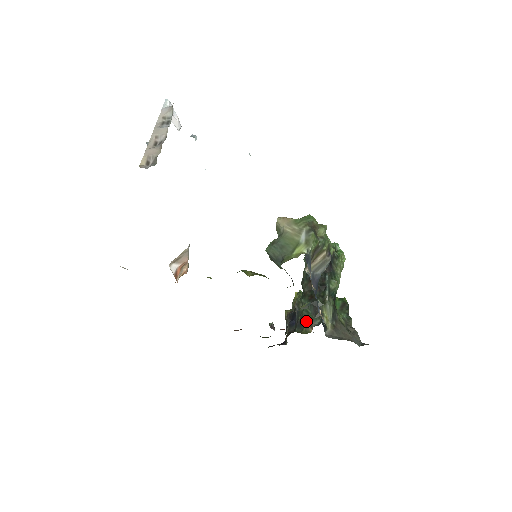
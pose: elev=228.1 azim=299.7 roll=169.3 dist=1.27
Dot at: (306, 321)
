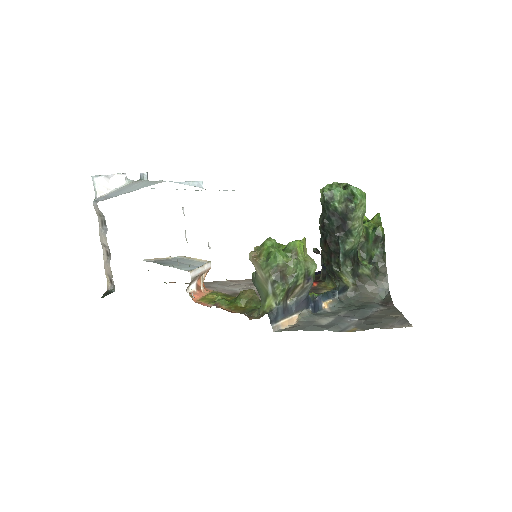
Dot at: (331, 276)
